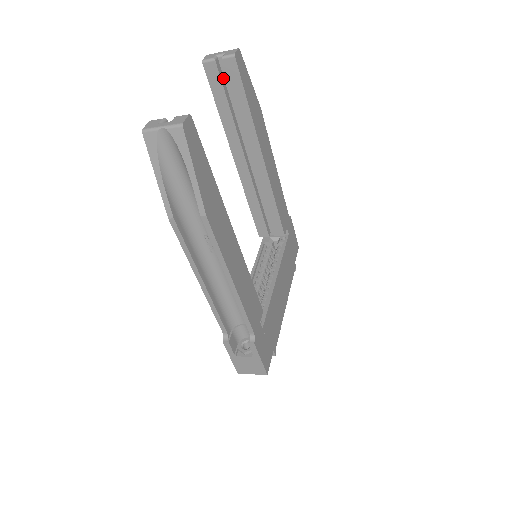
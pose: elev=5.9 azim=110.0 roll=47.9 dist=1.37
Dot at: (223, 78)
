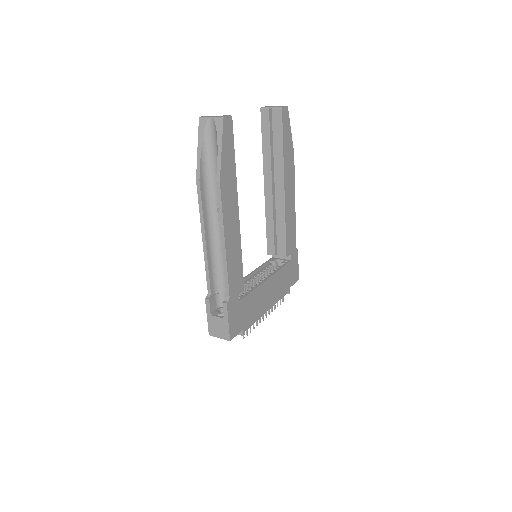
Dot at: (272, 123)
